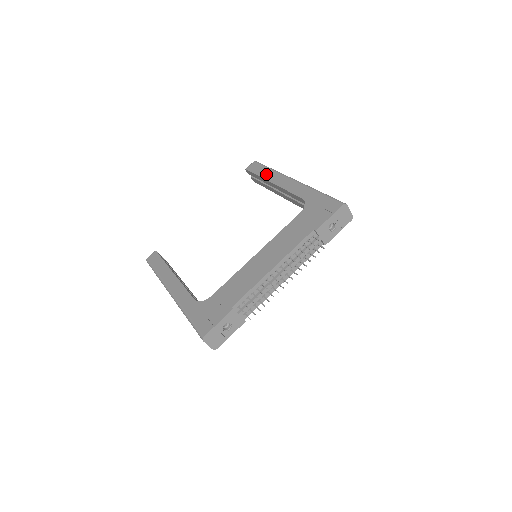
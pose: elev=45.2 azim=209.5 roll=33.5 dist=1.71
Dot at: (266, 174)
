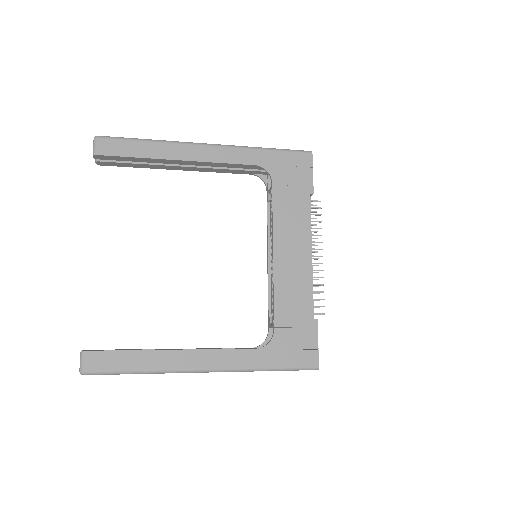
Dot at: (152, 151)
